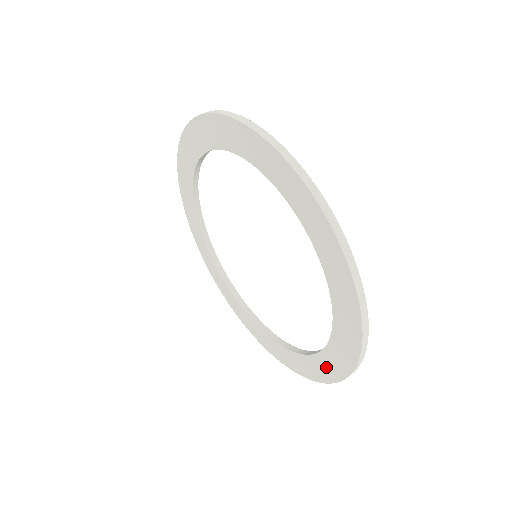
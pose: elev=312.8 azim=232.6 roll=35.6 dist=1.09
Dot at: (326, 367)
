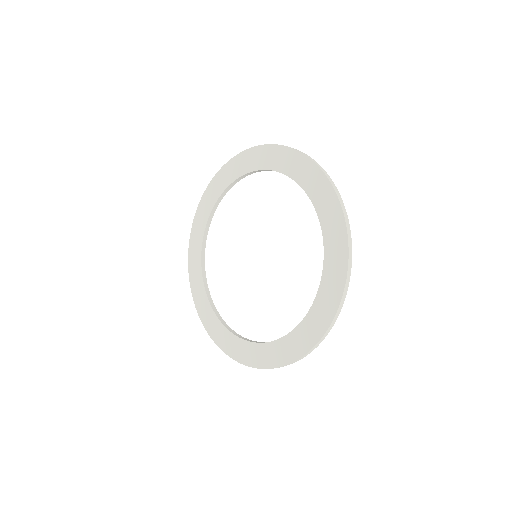
Dot at: (308, 333)
